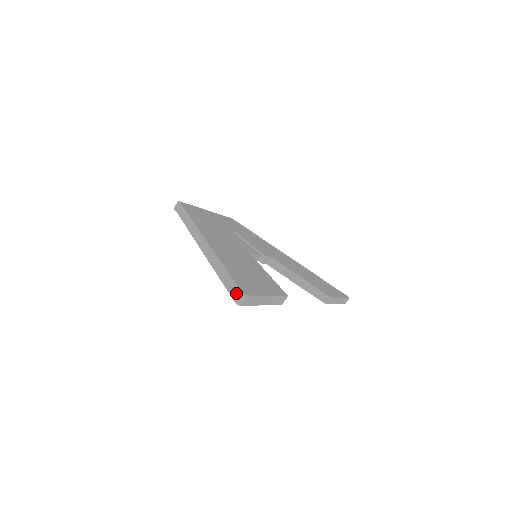
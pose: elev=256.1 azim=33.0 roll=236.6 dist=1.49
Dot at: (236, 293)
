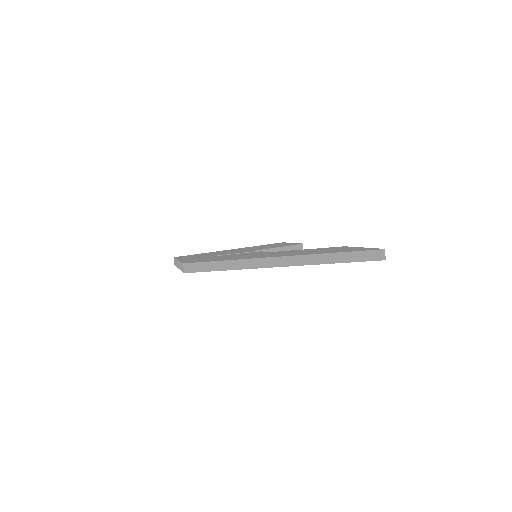
Dot at: (376, 255)
